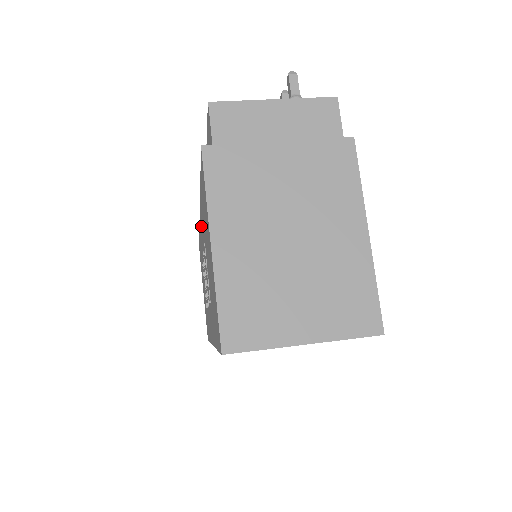
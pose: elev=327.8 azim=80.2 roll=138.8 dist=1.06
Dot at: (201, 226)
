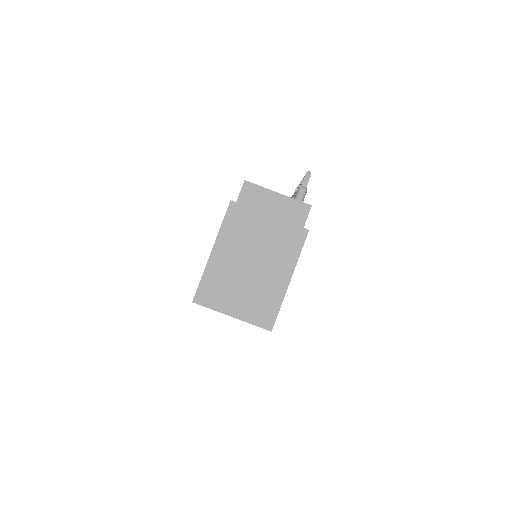
Dot at: occluded
